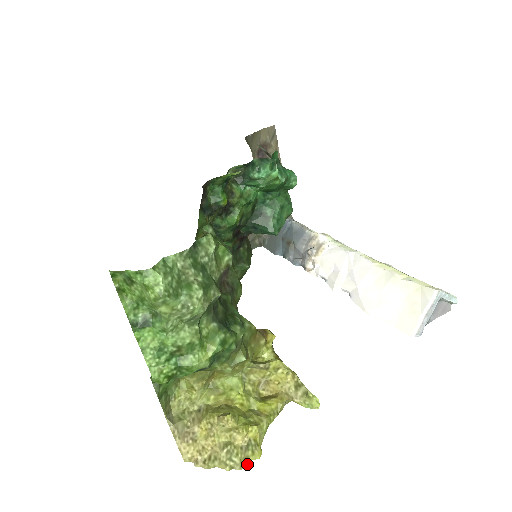
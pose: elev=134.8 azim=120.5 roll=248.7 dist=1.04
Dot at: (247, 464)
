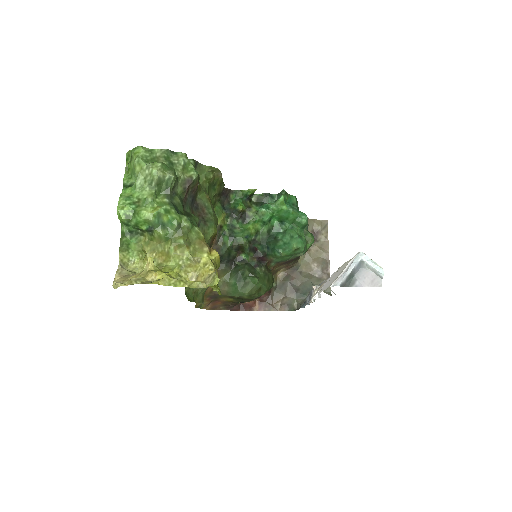
Dot at: (143, 283)
